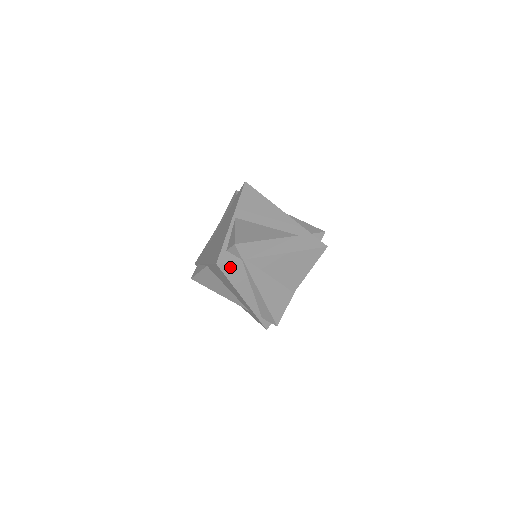
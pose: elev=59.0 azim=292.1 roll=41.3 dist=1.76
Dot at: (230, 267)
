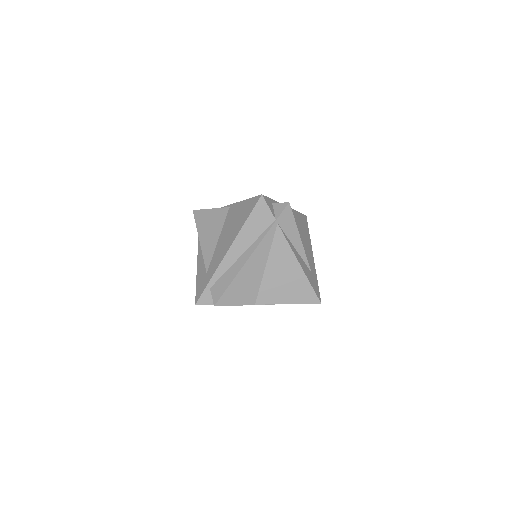
Dot at: (263, 212)
